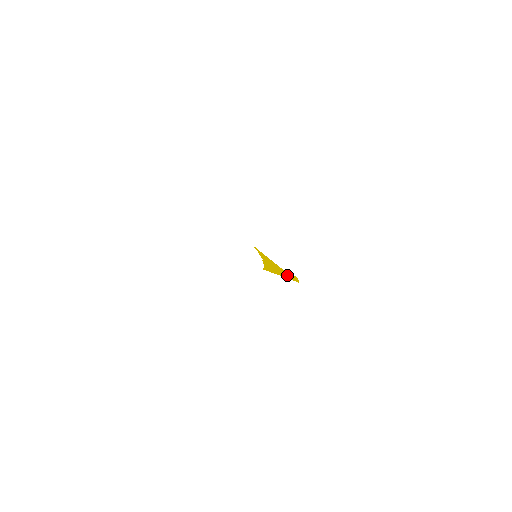
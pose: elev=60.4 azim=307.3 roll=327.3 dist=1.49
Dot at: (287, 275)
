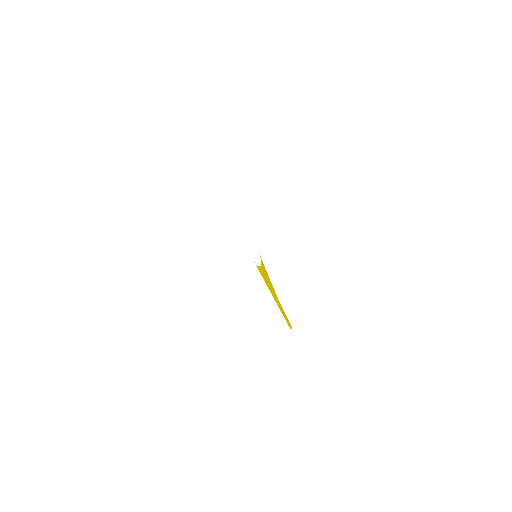
Dot at: (280, 307)
